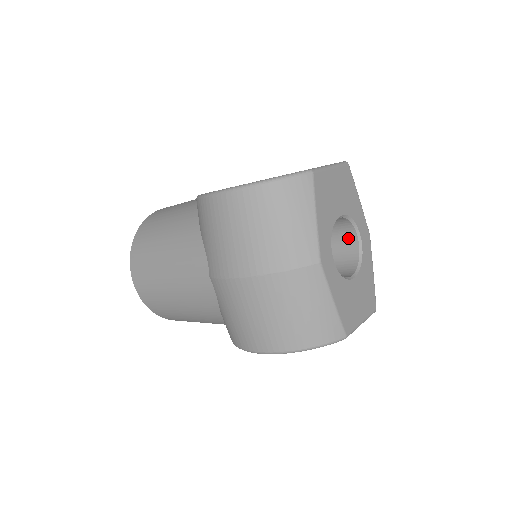
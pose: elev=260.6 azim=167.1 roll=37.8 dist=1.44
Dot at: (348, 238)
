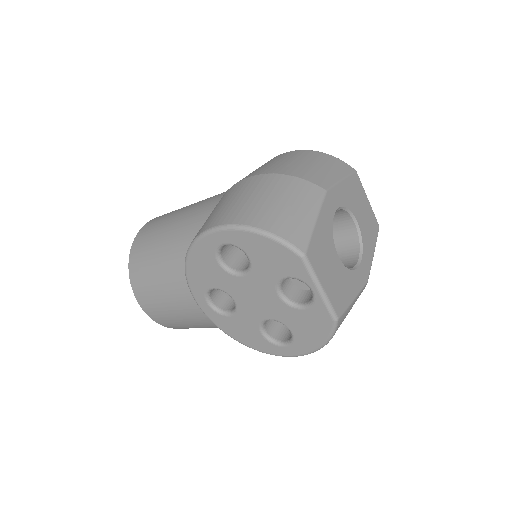
Dot at: (348, 262)
